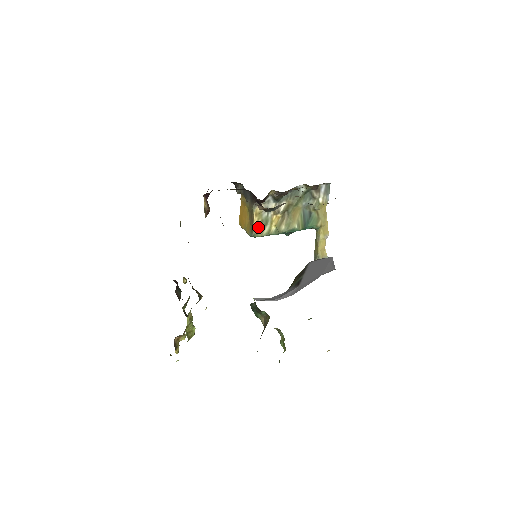
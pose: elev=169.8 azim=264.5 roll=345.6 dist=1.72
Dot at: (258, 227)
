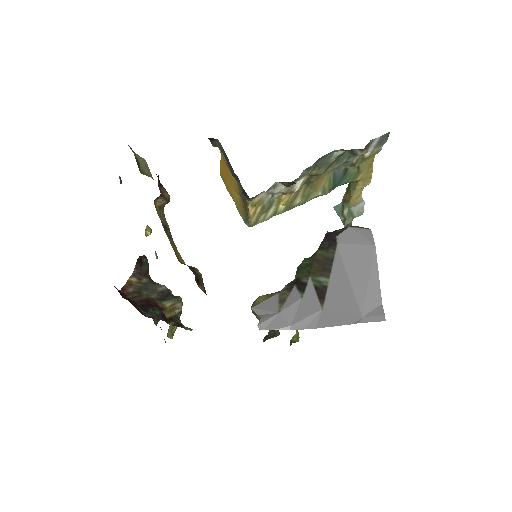
Dot at: (257, 216)
